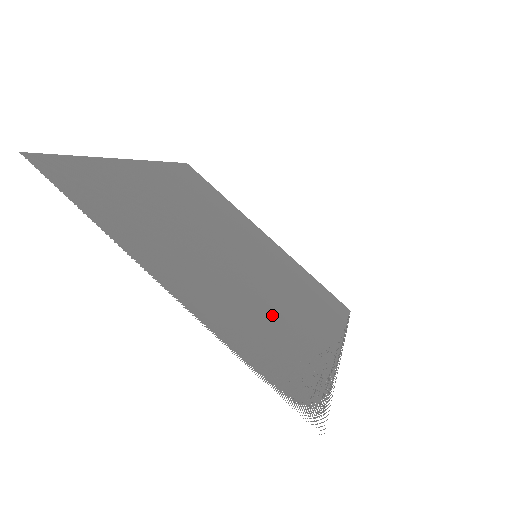
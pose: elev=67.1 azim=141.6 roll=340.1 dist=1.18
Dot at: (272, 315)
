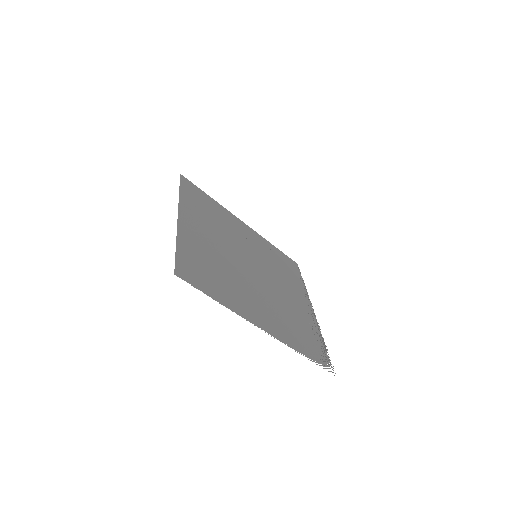
Dot at: (289, 308)
